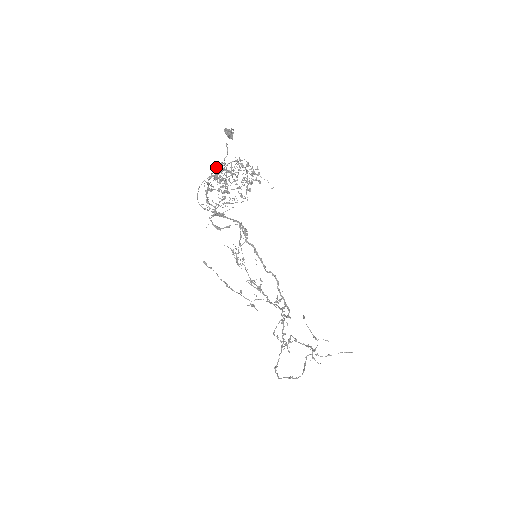
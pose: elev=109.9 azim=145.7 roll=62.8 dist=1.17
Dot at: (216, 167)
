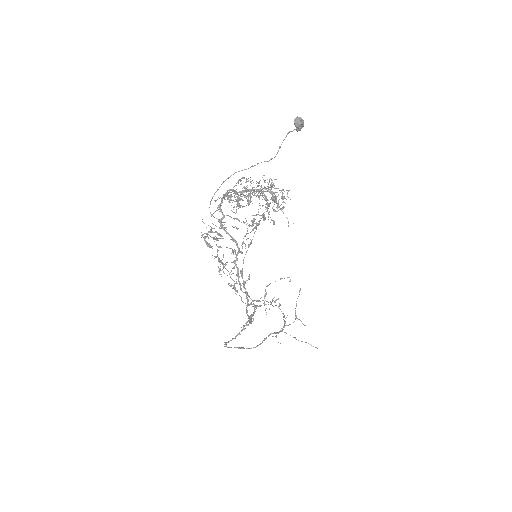
Dot at: (257, 164)
